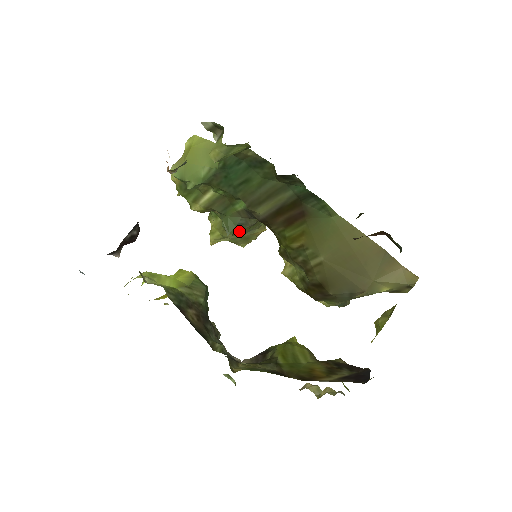
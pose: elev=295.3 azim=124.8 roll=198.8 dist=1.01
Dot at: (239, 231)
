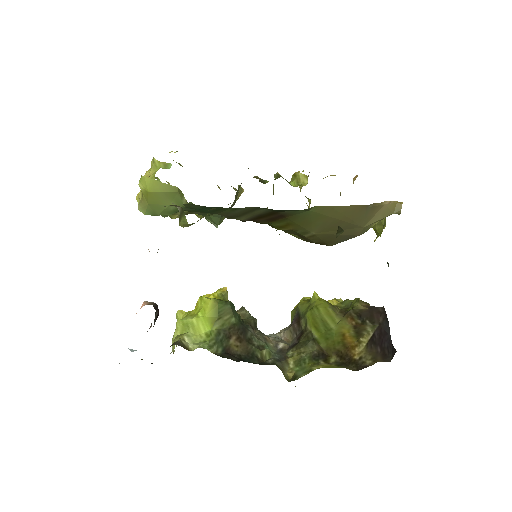
Dot at: (224, 217)
